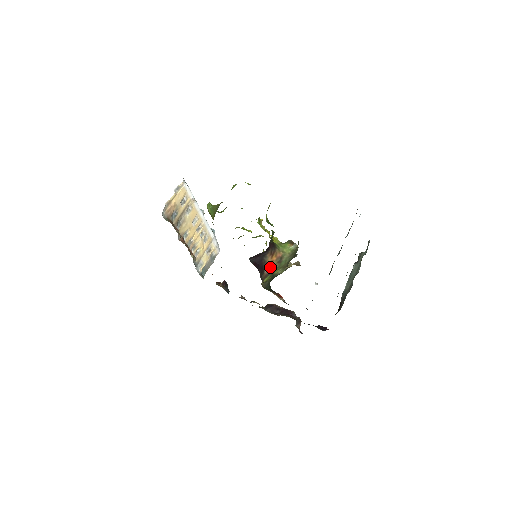
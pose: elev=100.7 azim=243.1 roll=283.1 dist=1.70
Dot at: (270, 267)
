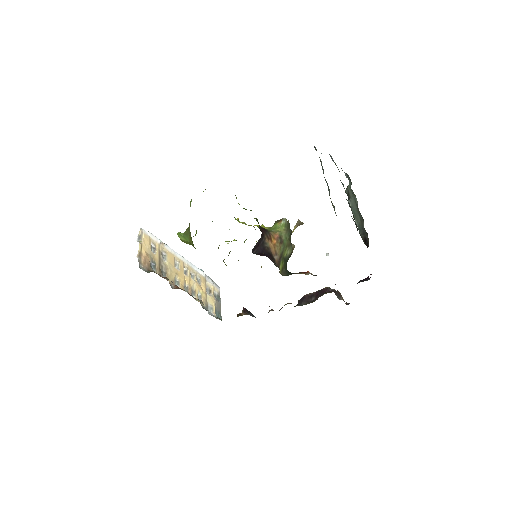
Dot at: (276, 252)
